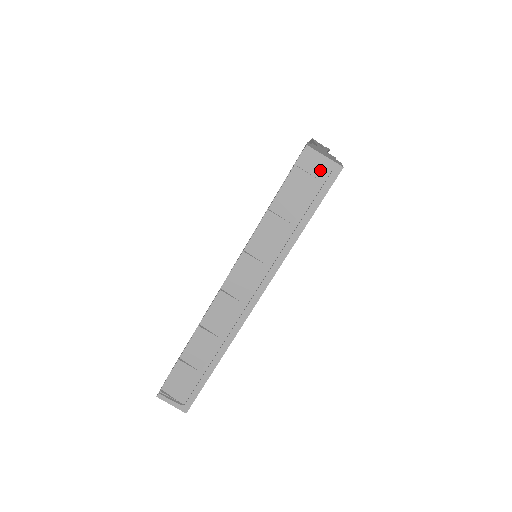
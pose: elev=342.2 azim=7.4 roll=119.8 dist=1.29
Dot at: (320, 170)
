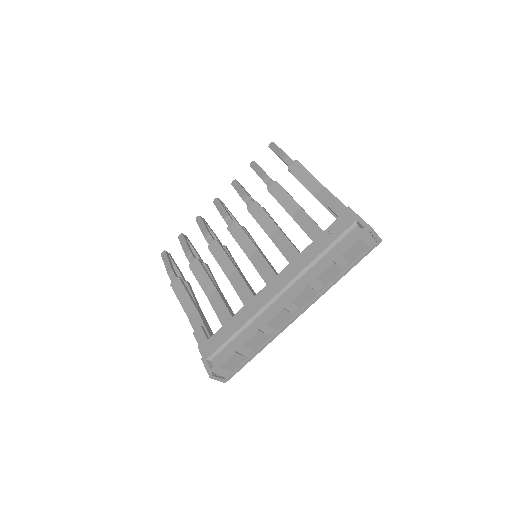
Dot at: (370, 241)
